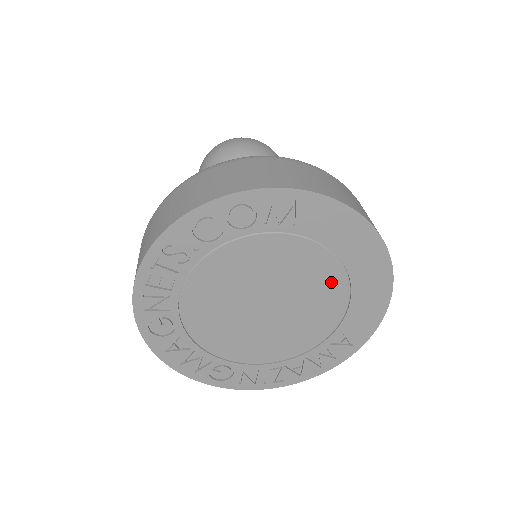
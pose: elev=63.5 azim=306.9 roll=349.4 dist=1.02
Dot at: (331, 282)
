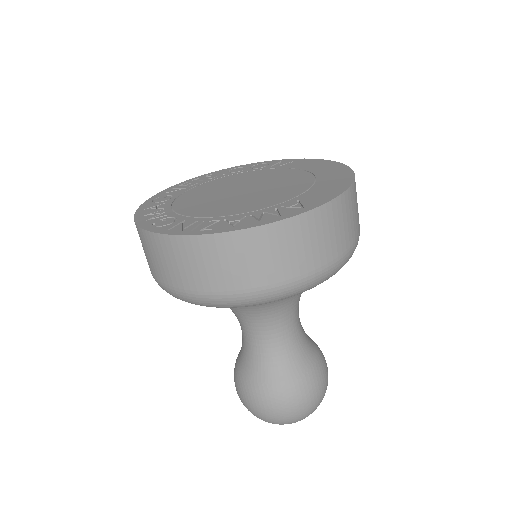
Dot at: (300, 180)
